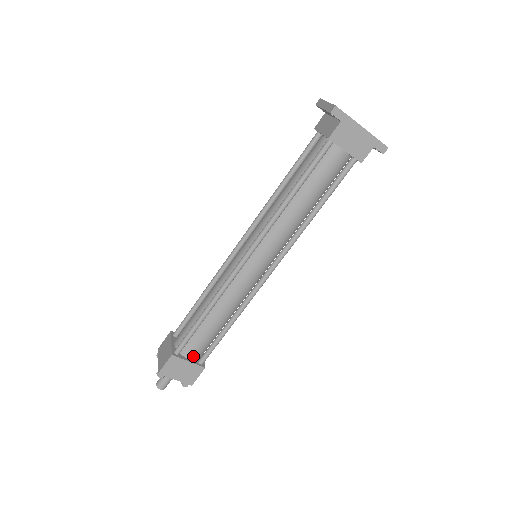
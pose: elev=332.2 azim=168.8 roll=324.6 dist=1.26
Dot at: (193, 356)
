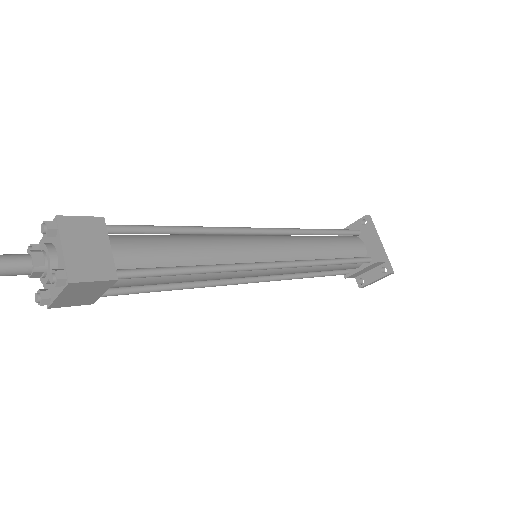
Dot at: (118, 254)
